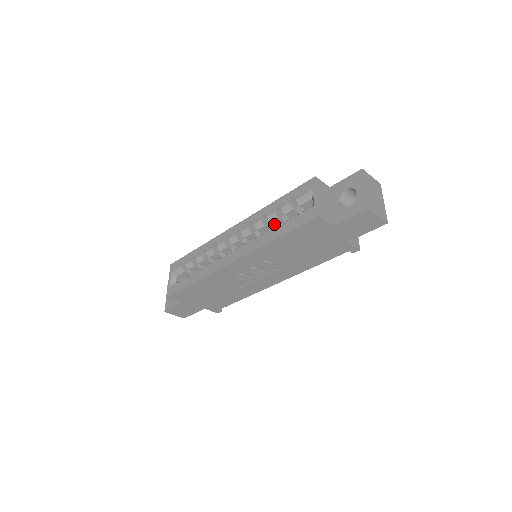
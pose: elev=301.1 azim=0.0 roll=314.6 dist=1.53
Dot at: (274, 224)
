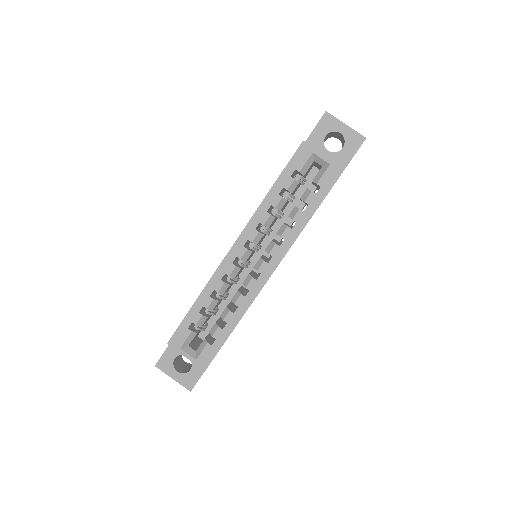
Dot at: occluded
